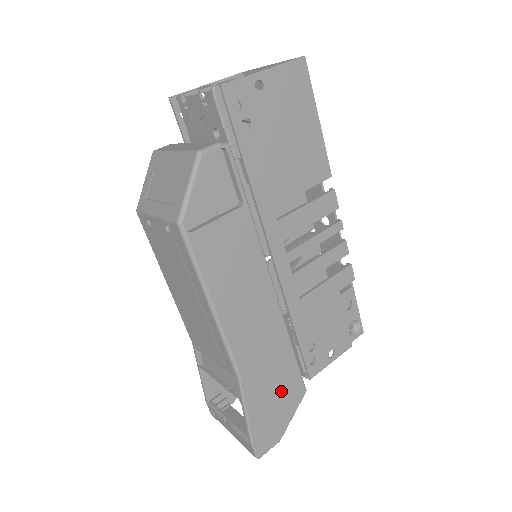
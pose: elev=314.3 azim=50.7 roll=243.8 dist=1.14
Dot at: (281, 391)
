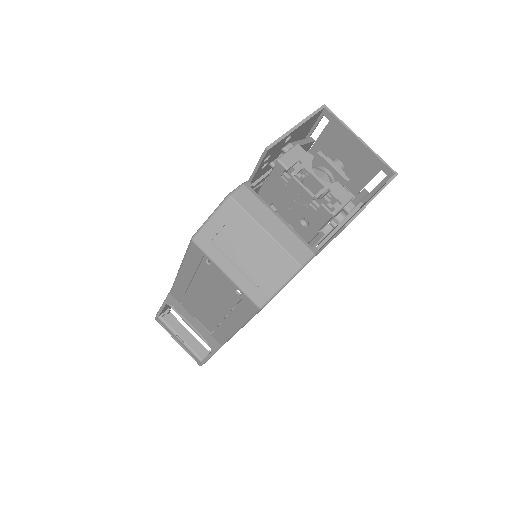
Dot at: occluded
